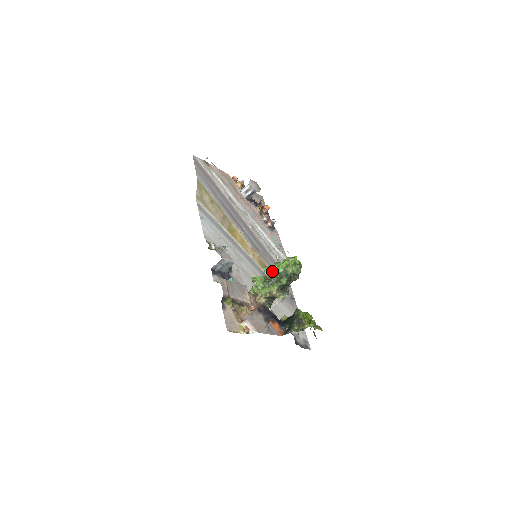
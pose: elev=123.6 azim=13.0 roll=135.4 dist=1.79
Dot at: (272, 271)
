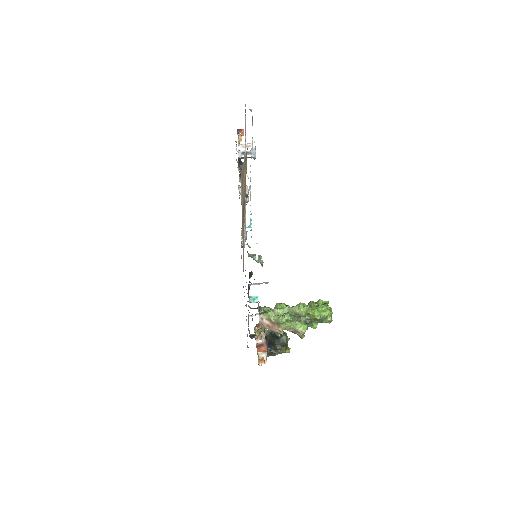
Dot at: (310, 313)
